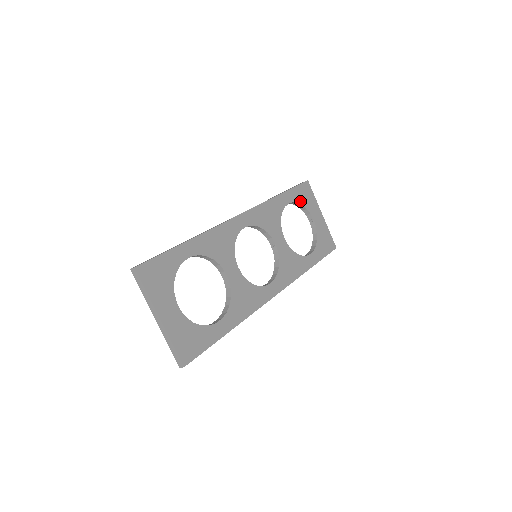
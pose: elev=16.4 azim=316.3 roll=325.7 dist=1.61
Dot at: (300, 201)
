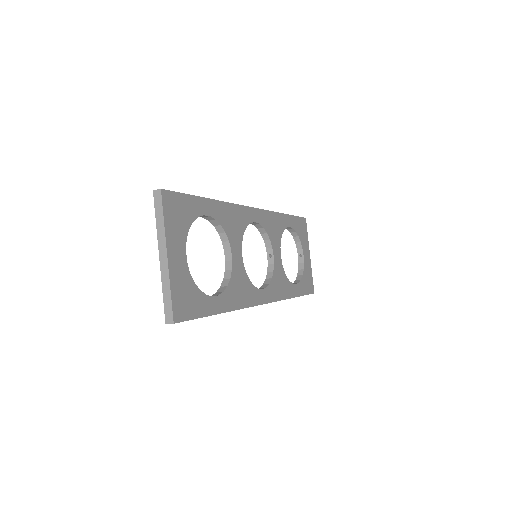
Dot at: (297, 231)
